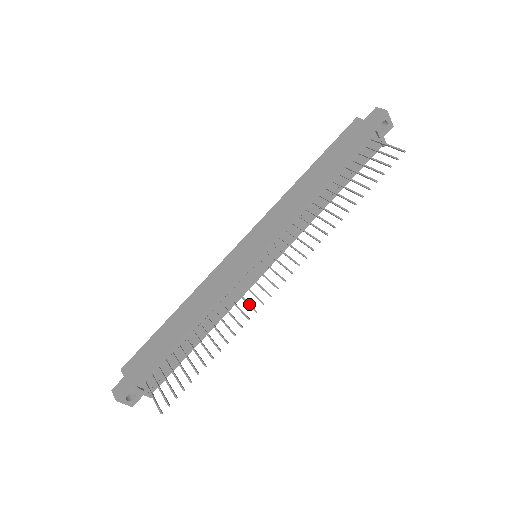
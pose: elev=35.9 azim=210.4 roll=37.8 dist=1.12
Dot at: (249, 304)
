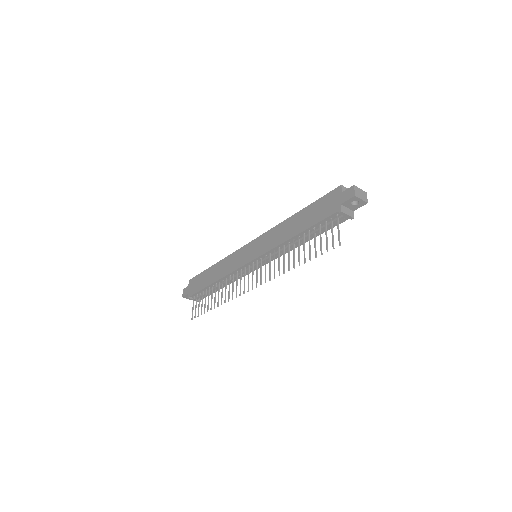
Dot at: (236, 290)
